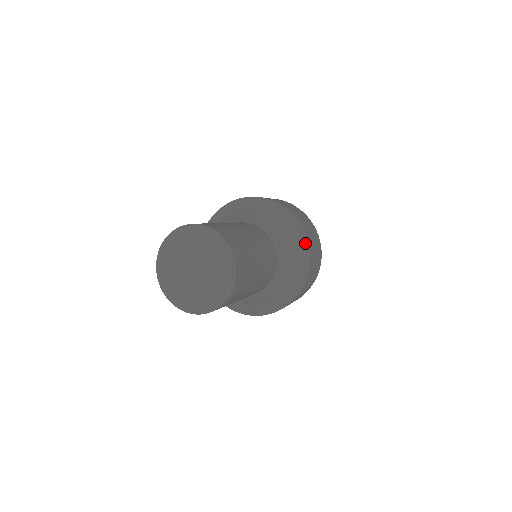
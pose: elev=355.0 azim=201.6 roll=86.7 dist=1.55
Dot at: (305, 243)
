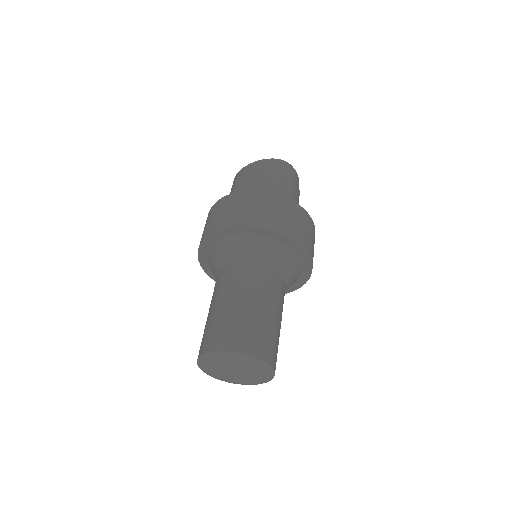
Dot at: (306, 256)
